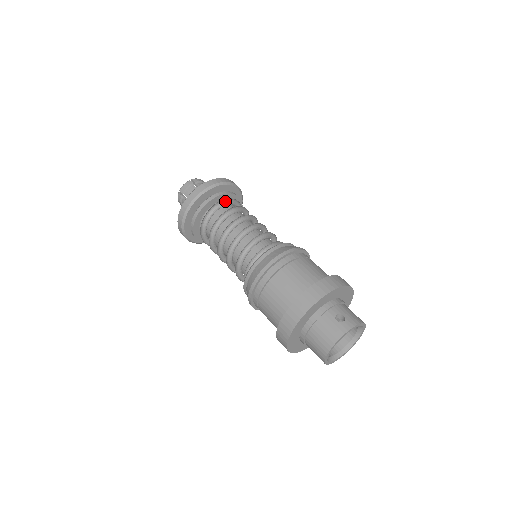
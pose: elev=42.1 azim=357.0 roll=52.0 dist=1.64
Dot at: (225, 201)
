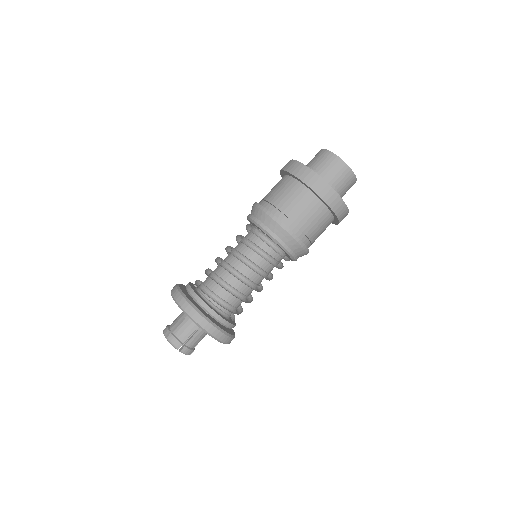
Dot at: occluded
